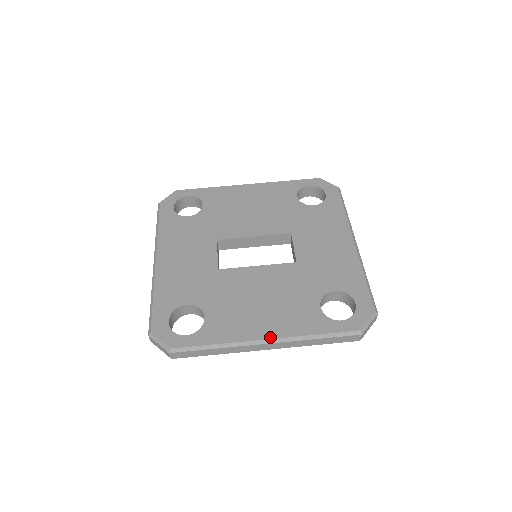
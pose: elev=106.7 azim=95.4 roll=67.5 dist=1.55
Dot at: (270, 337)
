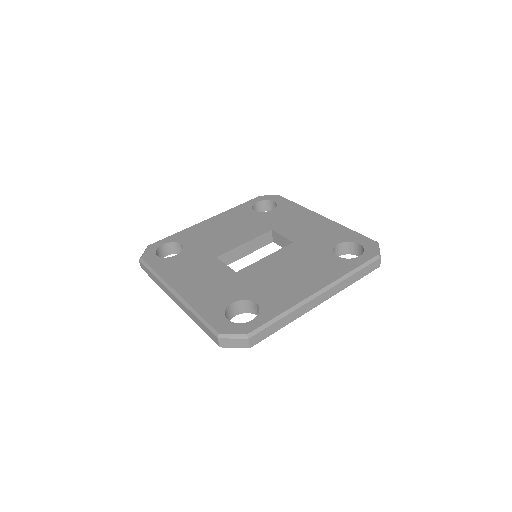
Dot at: (320, 288)
